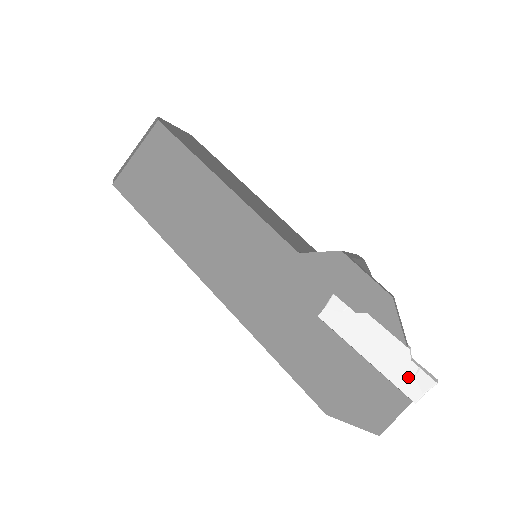
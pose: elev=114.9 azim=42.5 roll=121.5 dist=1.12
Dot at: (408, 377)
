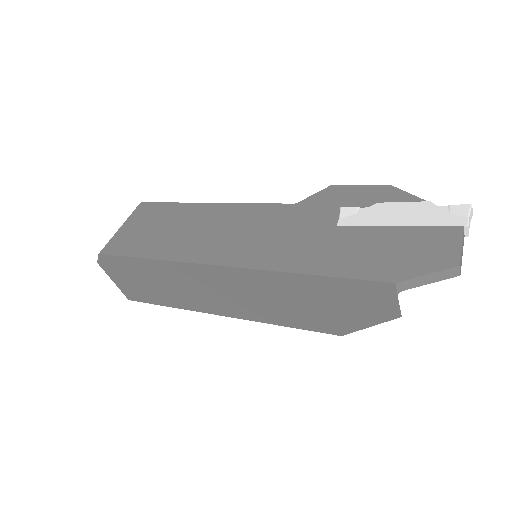
Dot at: (445, 216)
